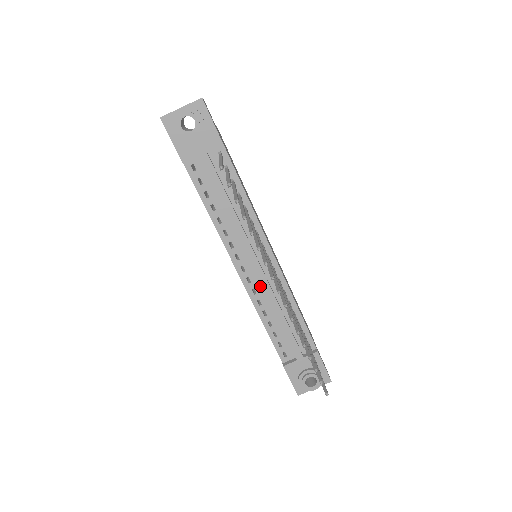
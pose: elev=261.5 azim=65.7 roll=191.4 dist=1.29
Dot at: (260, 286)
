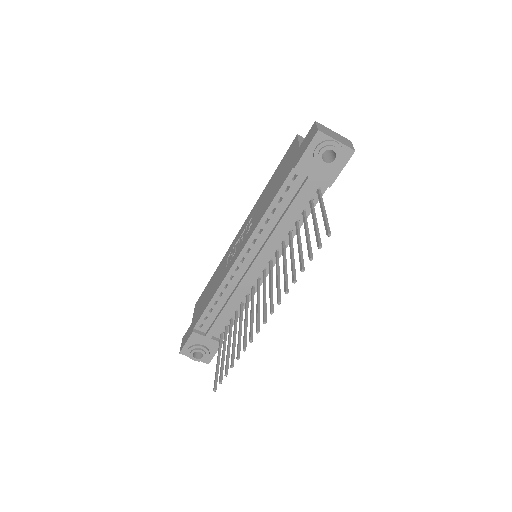
Dot at: (239, 279)
